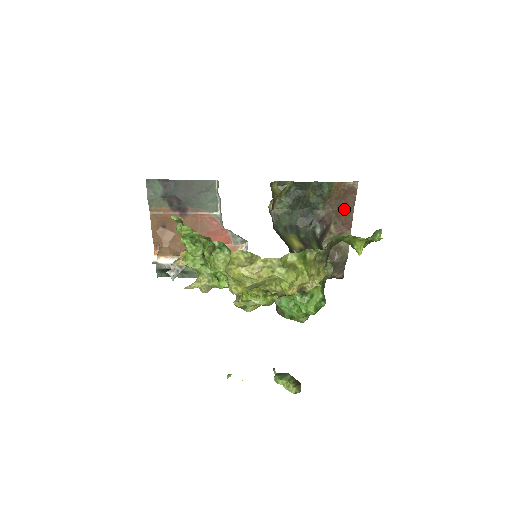
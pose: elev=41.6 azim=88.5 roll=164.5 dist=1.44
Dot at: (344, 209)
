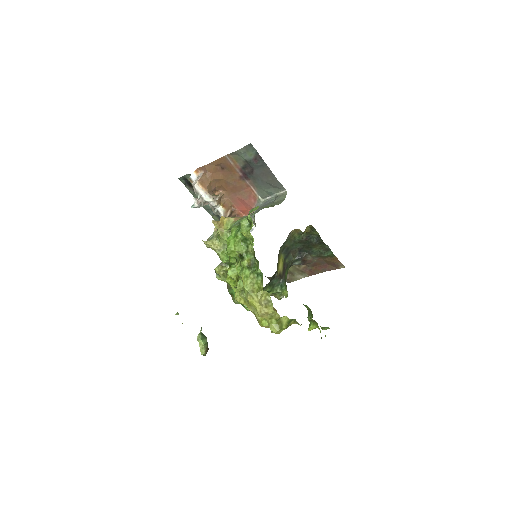
Dot at: (321, 266)
